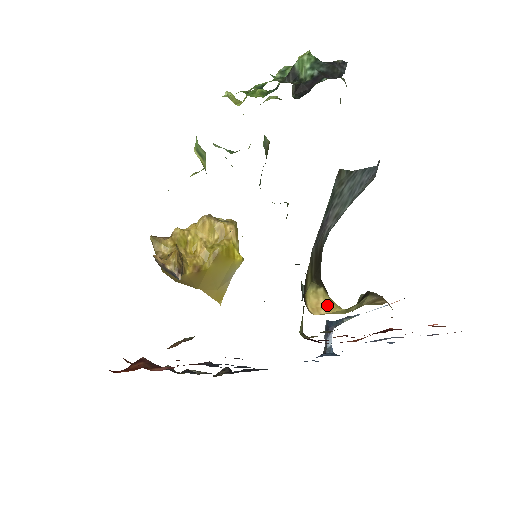
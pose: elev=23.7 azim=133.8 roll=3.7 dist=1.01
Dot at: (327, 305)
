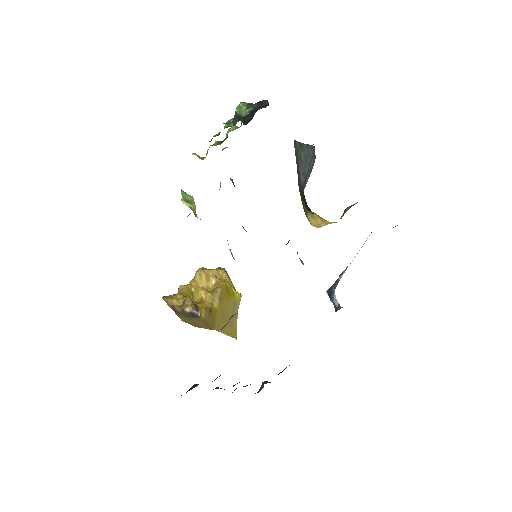
Dot at: (324, 222)
